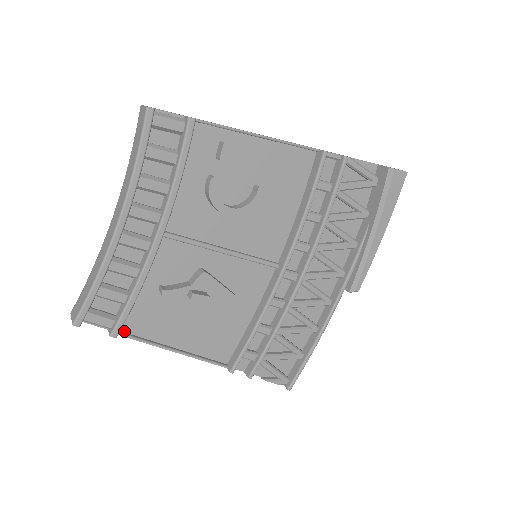
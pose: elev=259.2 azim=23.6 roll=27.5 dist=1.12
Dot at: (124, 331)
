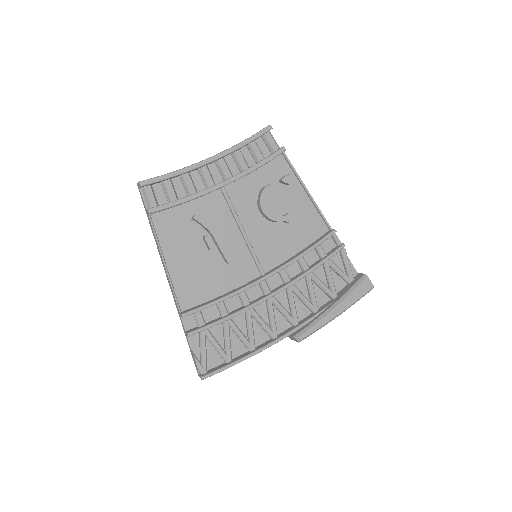
Dot at: (153, 220)
